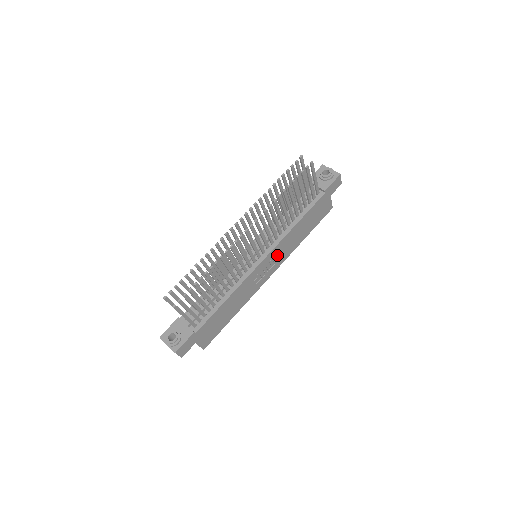
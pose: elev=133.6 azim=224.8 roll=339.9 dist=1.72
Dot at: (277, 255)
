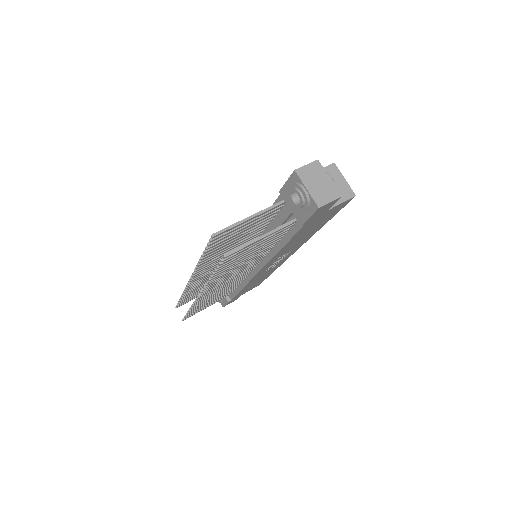
Dot at: (282, 255)
